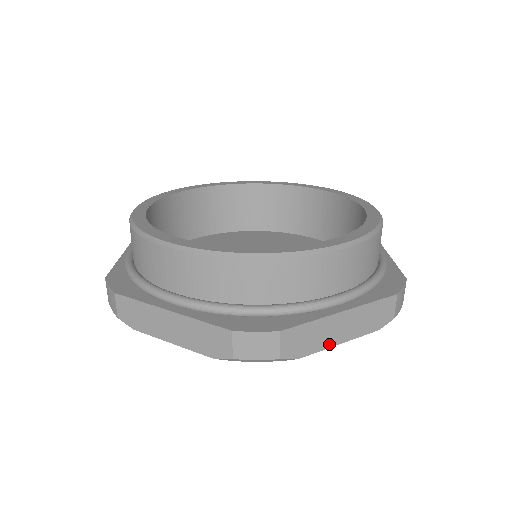
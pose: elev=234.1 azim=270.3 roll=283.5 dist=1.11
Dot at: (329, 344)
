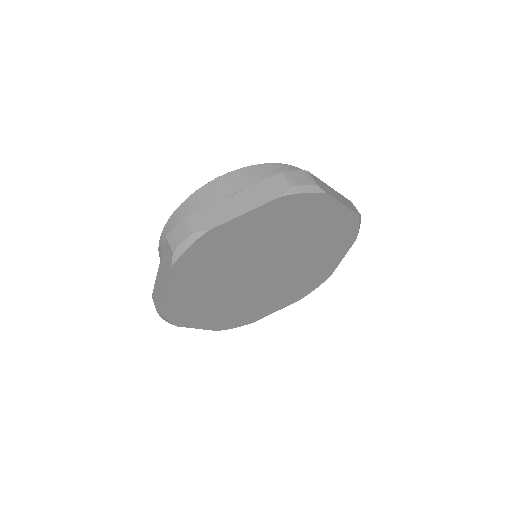
Dot at: (234, 216)
